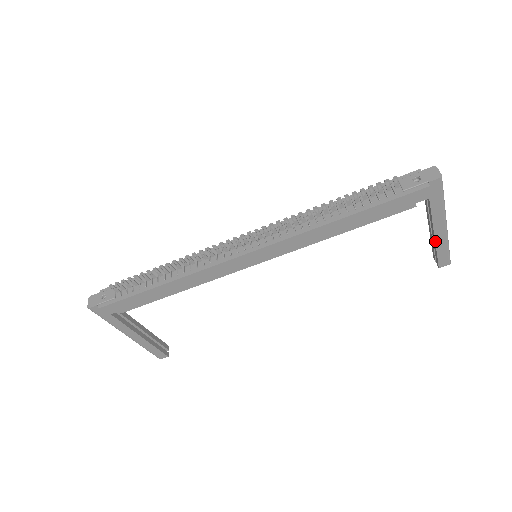
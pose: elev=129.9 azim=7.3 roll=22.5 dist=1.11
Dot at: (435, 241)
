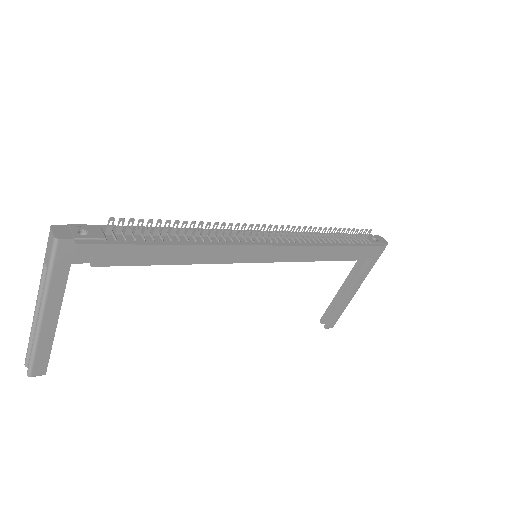
Dot at: (346, 299)
